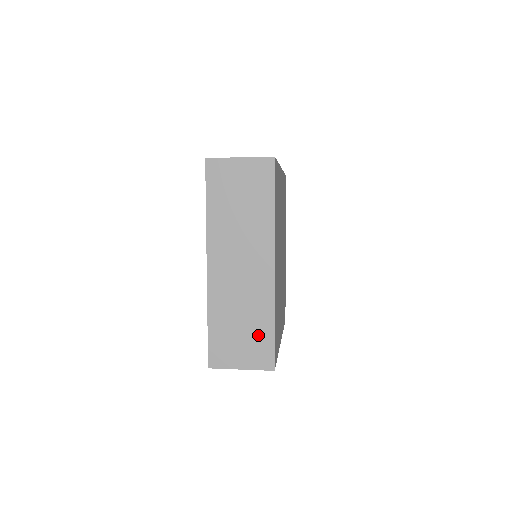
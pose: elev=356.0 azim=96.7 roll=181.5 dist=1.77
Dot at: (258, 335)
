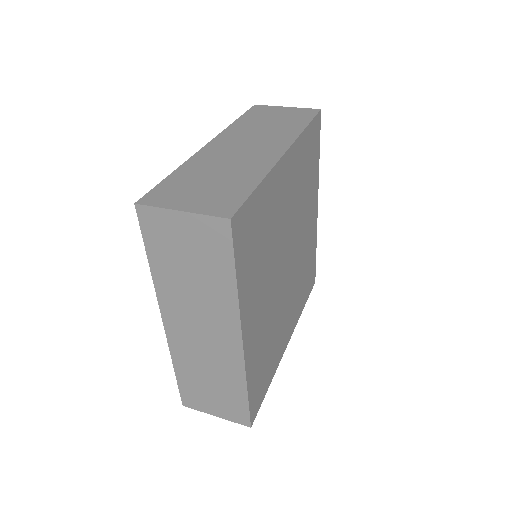
Dot at: (230, 396)
